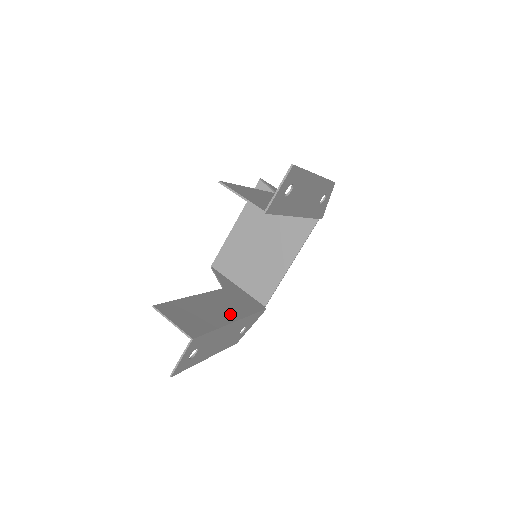
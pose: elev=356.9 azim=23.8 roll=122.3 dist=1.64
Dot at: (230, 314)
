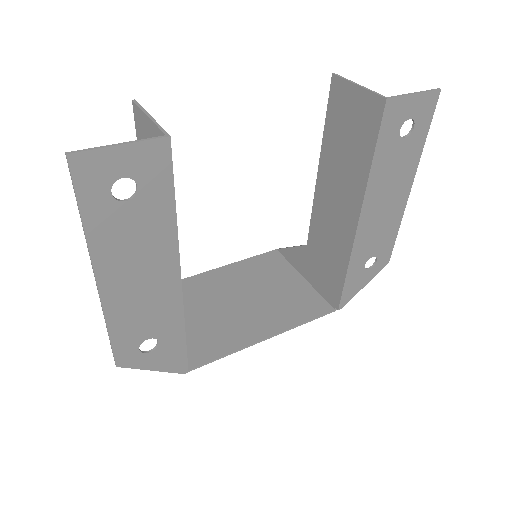
Dot at: occluded
